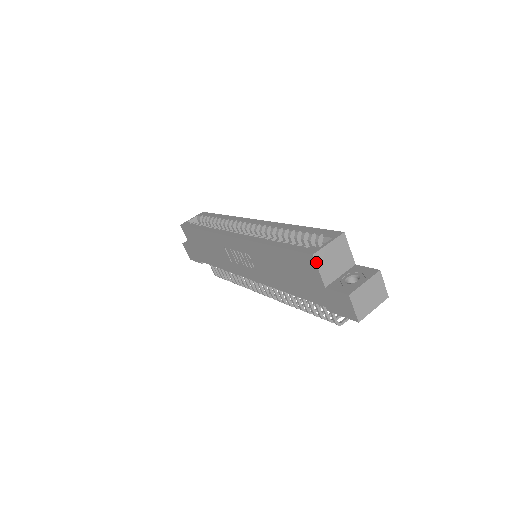
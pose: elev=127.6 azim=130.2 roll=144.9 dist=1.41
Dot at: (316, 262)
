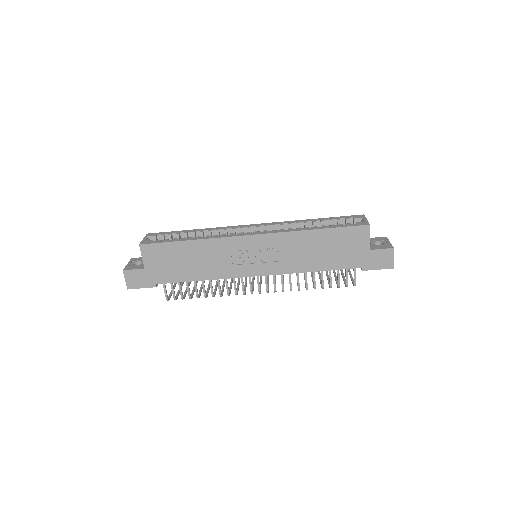
Dot at: occluded
